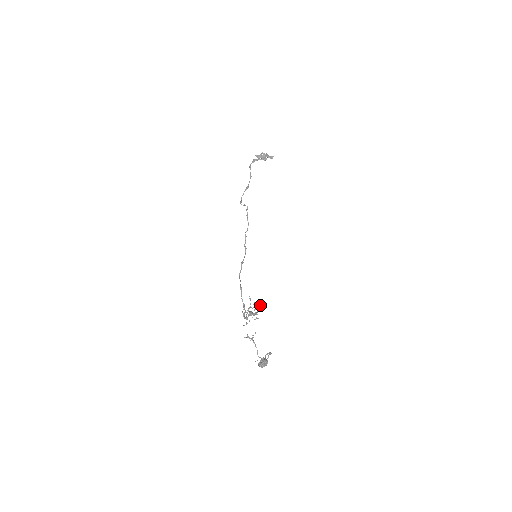
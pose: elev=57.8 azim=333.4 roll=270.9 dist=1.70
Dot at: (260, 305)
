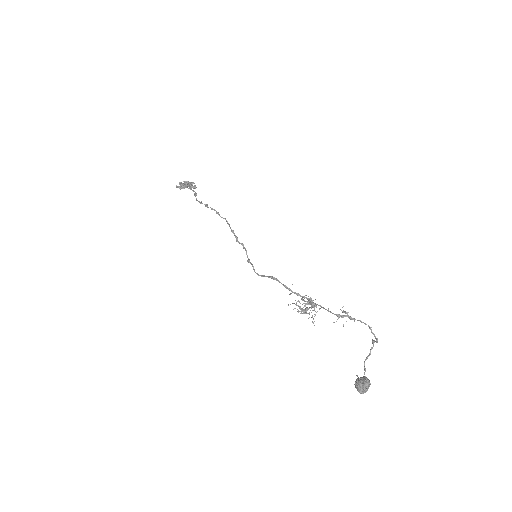
Dot at: occluded
